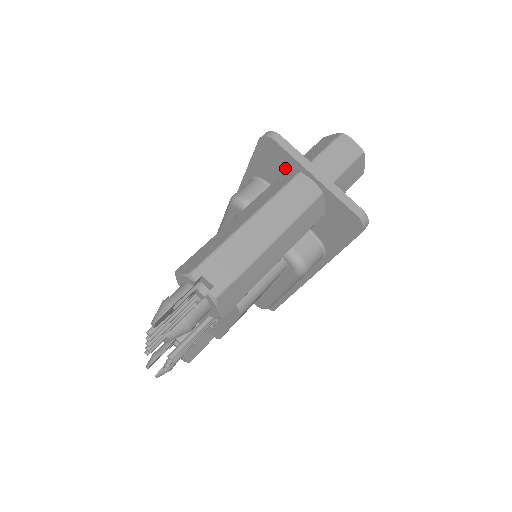
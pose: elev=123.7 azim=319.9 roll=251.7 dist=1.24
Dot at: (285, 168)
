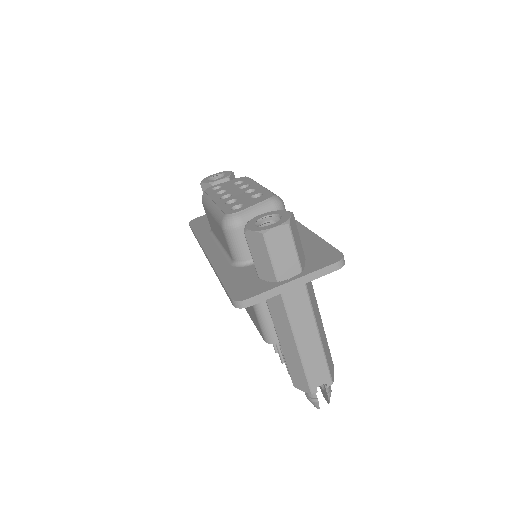
Dot at: occluded
